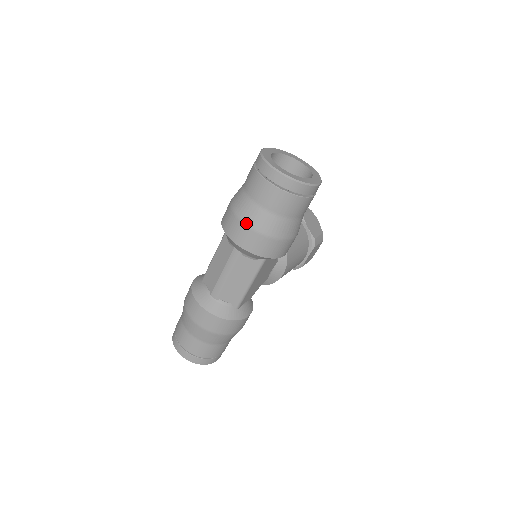
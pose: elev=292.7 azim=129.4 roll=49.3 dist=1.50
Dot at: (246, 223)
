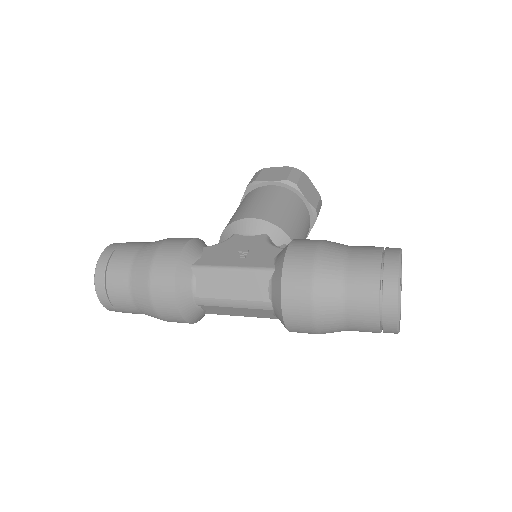
Dot at: (315, 318)
